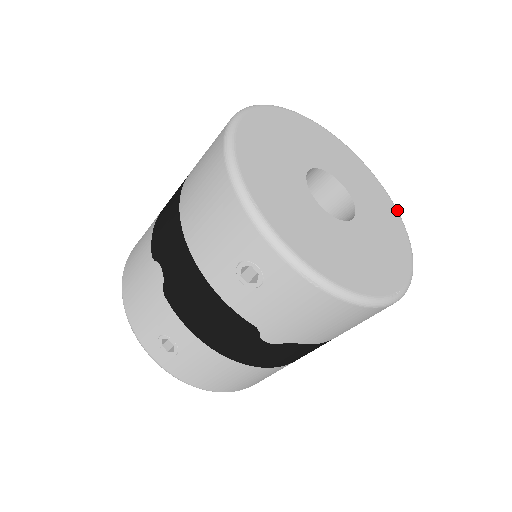
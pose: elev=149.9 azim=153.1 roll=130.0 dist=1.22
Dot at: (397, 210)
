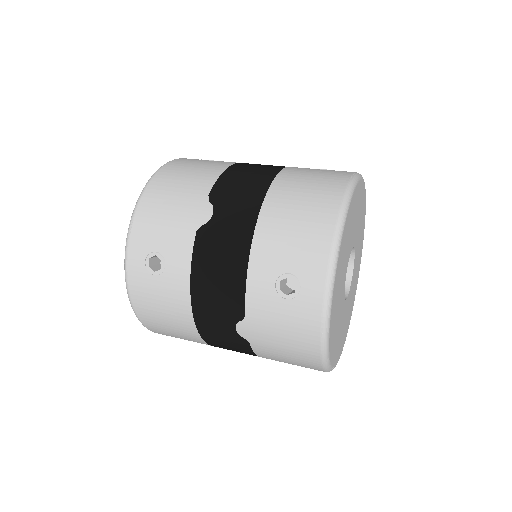
Dot at: occluded
